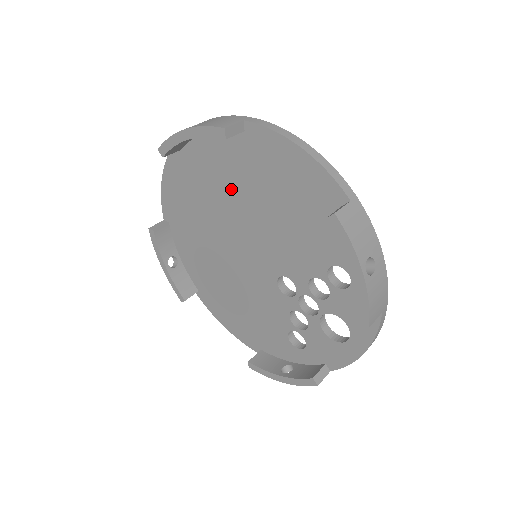
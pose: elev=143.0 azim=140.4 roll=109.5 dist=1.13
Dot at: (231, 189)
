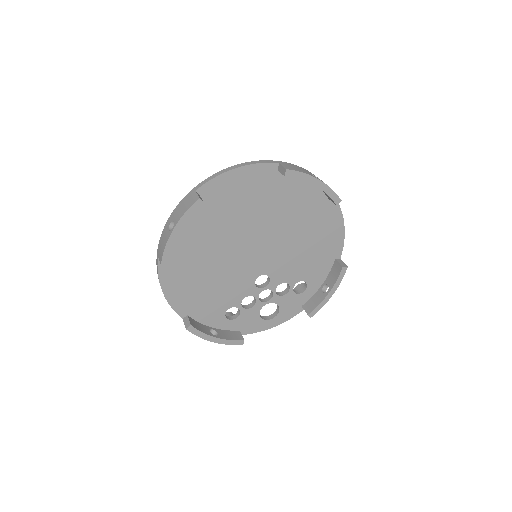
Dot at: (288, 215)
